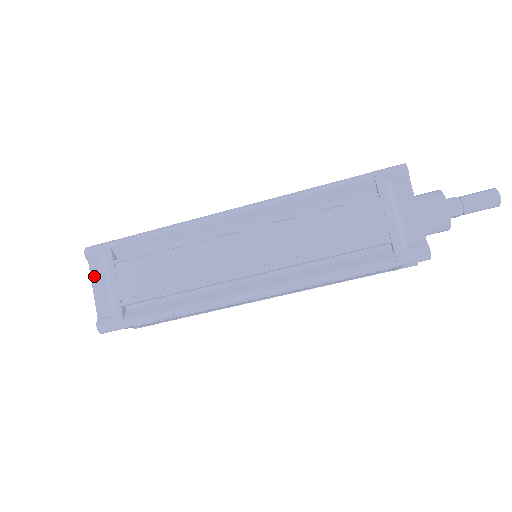
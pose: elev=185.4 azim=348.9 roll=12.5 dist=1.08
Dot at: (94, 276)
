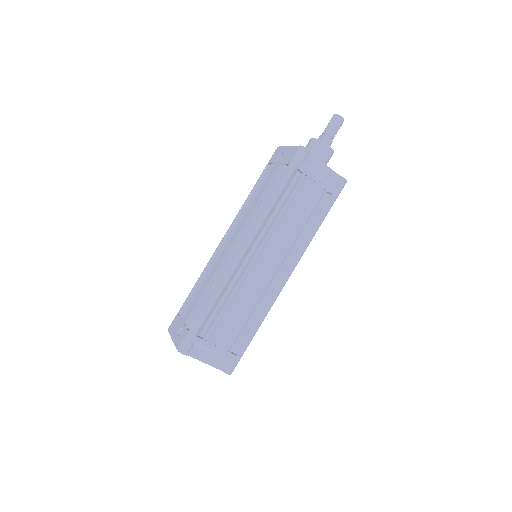
Dot at: (199, 357)
